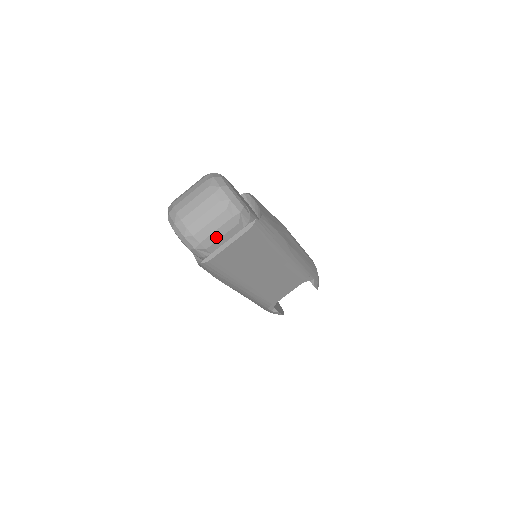
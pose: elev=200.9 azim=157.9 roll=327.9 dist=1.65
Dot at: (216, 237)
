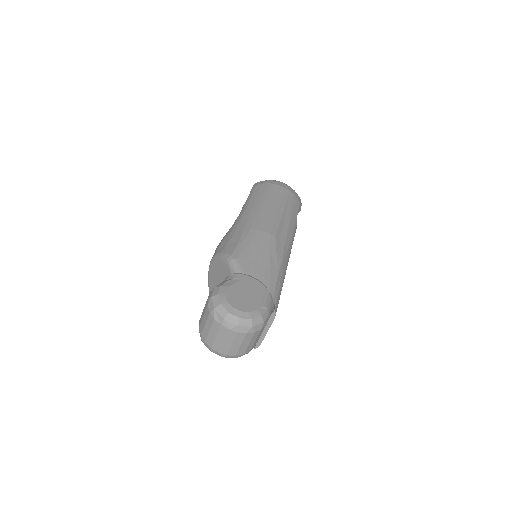
Dot at: (257, 340)
